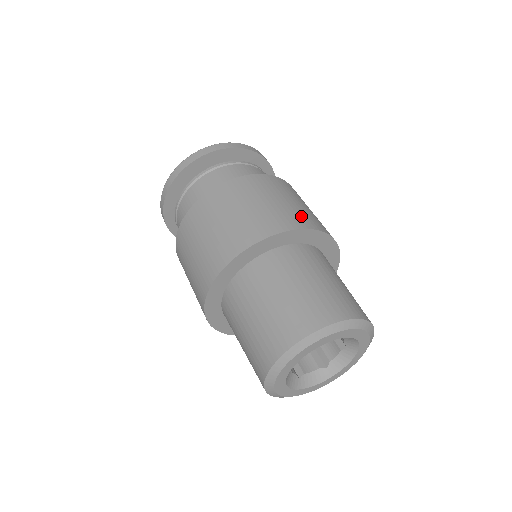
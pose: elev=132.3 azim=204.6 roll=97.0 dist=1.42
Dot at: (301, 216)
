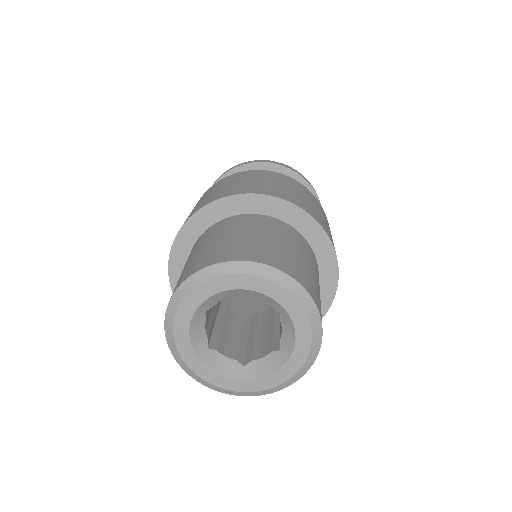
Dot at: (319, 218)
